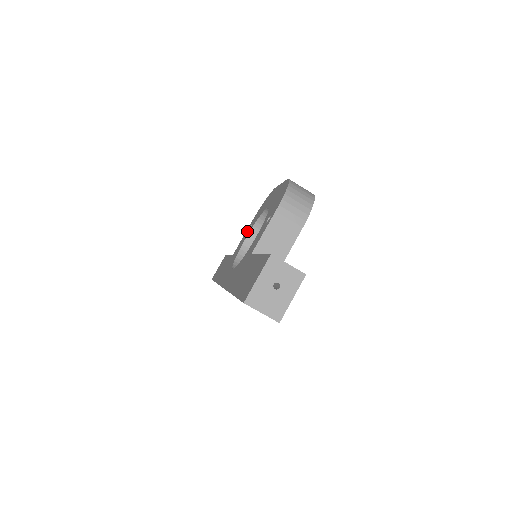
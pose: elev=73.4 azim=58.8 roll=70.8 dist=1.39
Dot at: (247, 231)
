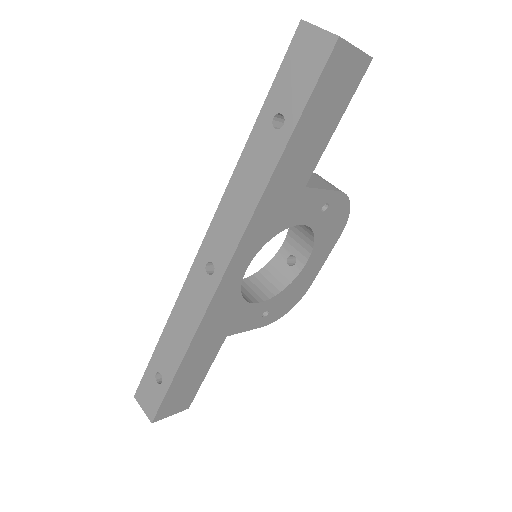
Dot at: occluded
